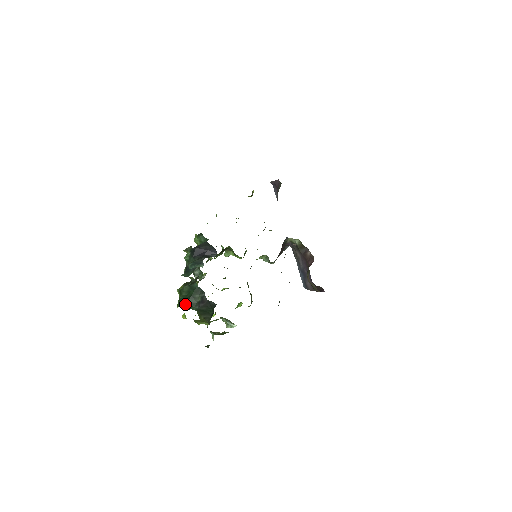
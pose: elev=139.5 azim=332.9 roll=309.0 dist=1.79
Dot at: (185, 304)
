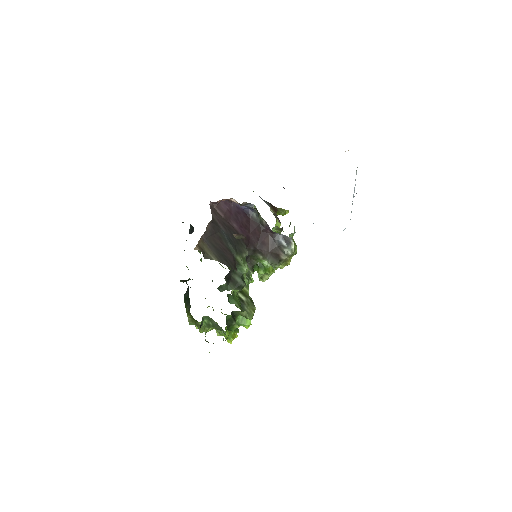
Dot at: occluded
